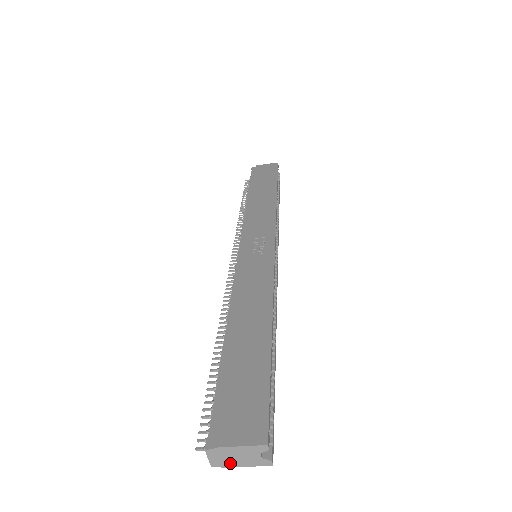
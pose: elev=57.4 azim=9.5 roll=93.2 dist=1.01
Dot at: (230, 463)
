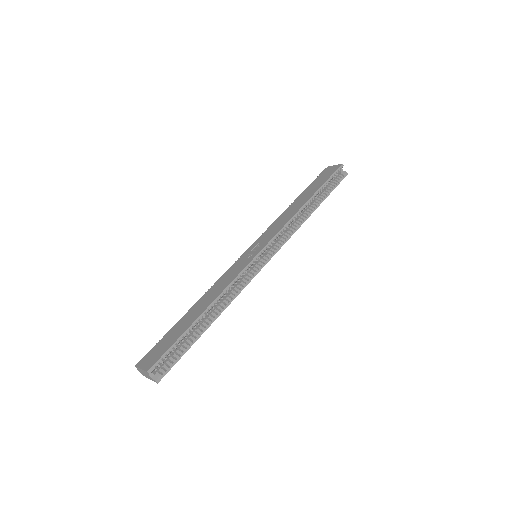
Dot at: (146, 376)
